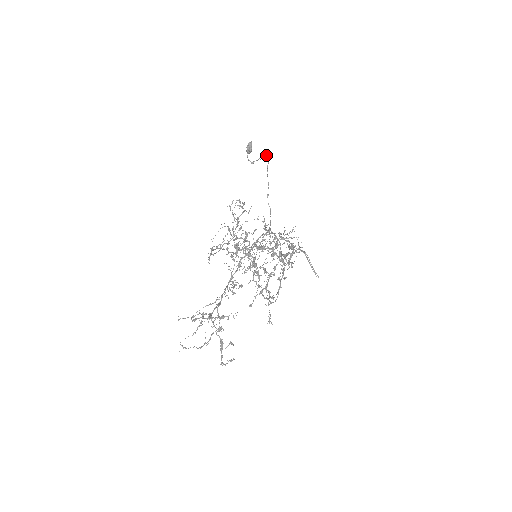
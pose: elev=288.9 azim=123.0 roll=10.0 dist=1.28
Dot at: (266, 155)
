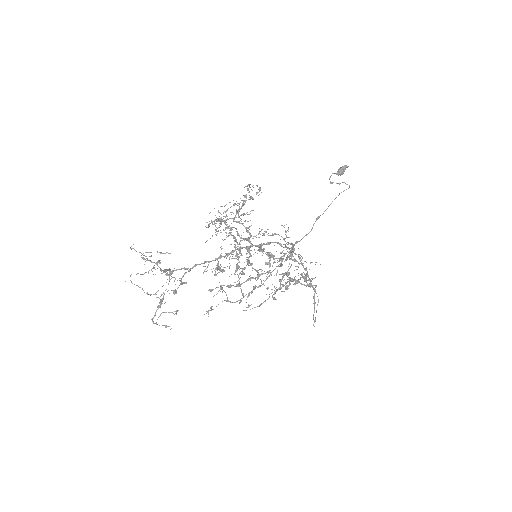
Dot at: occluded
